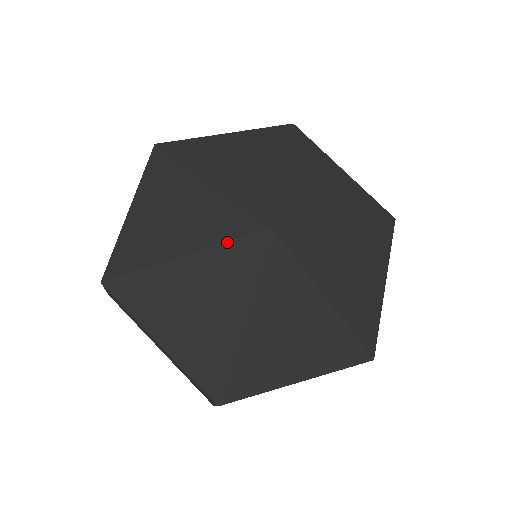
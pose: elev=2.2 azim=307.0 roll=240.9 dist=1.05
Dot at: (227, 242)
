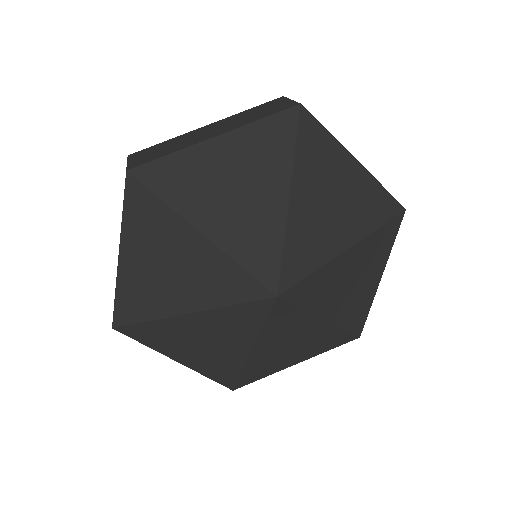
Dot at: (233, 305)
